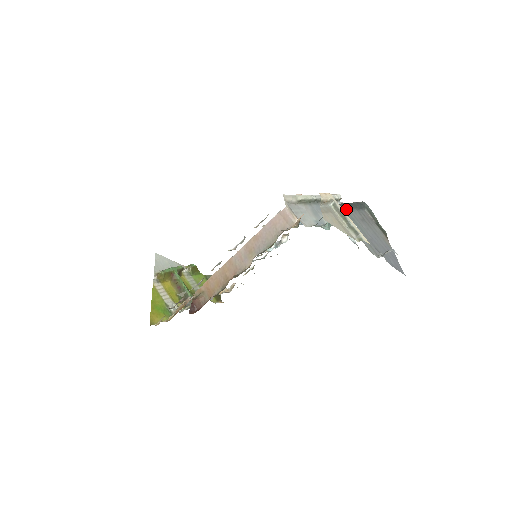
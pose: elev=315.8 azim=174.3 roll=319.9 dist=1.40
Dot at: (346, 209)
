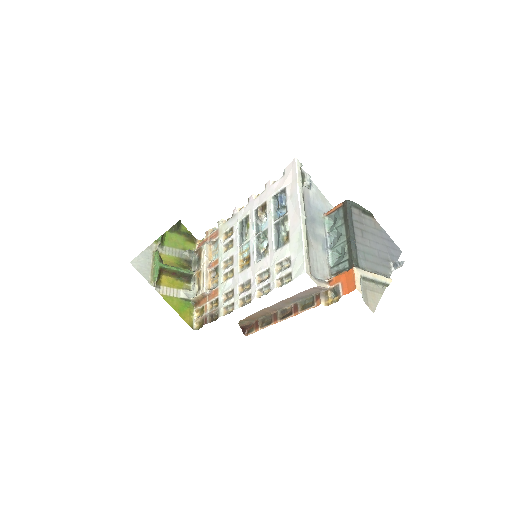
Dot at: (356, 249)
